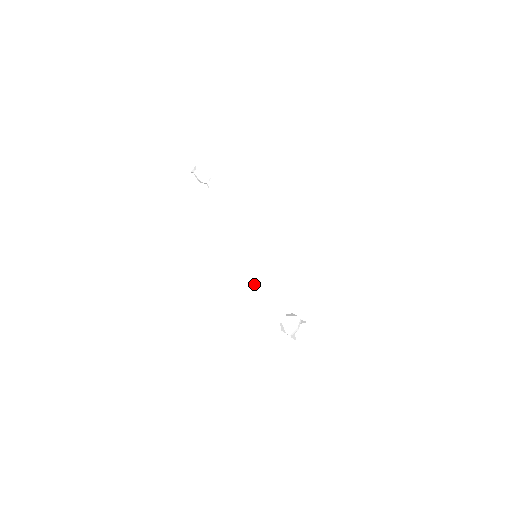
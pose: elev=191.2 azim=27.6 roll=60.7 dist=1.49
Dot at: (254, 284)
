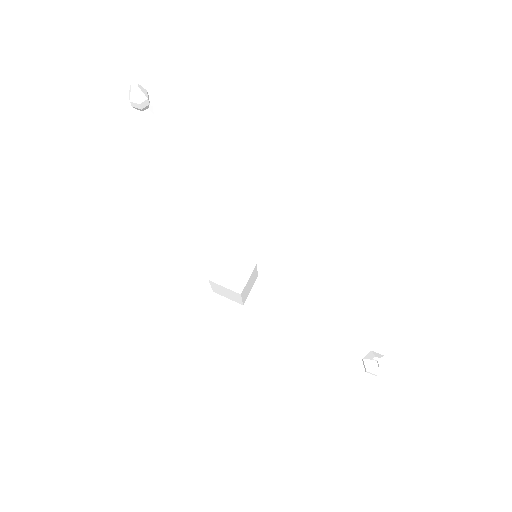
Dot at: (246, 290)
